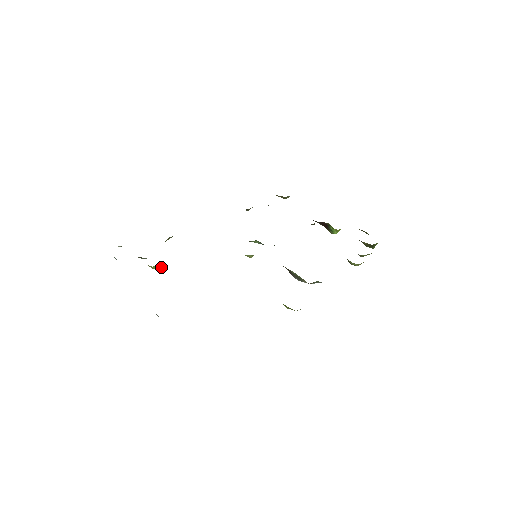
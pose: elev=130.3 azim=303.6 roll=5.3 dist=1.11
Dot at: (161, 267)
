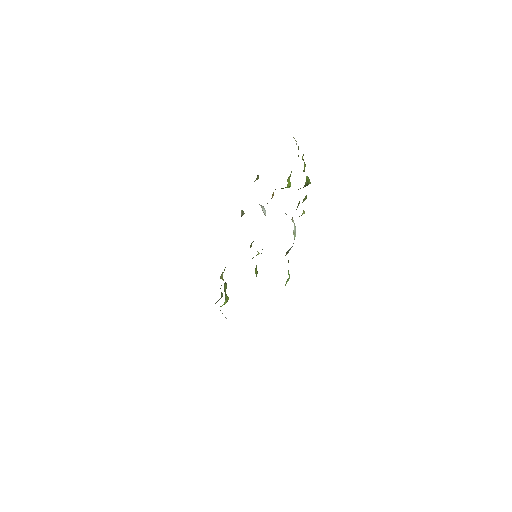
Dot at: (226, 301)
